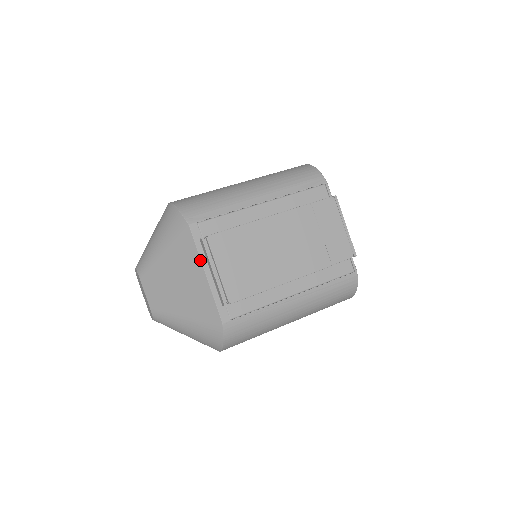
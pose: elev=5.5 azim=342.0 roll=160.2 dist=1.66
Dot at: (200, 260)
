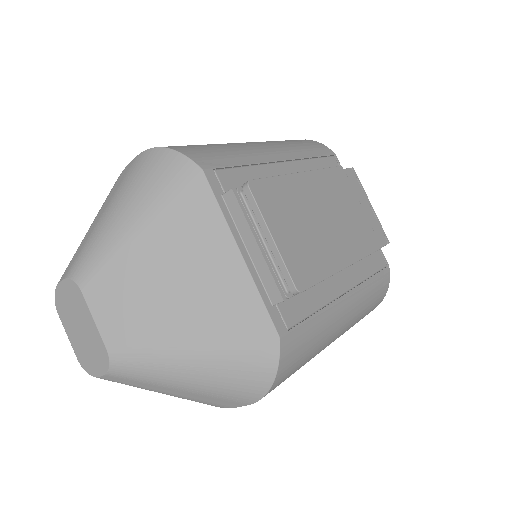
Dot at: (228, 229)
